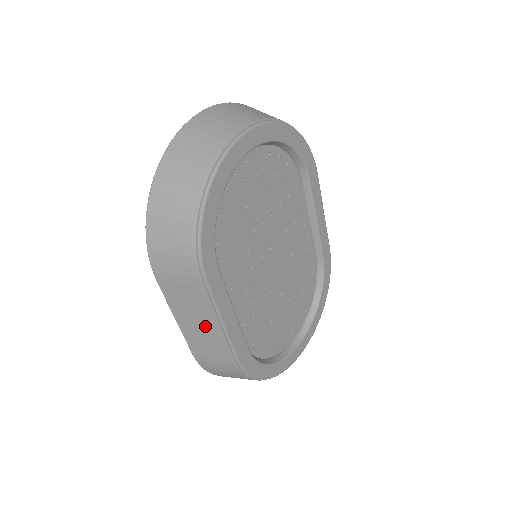
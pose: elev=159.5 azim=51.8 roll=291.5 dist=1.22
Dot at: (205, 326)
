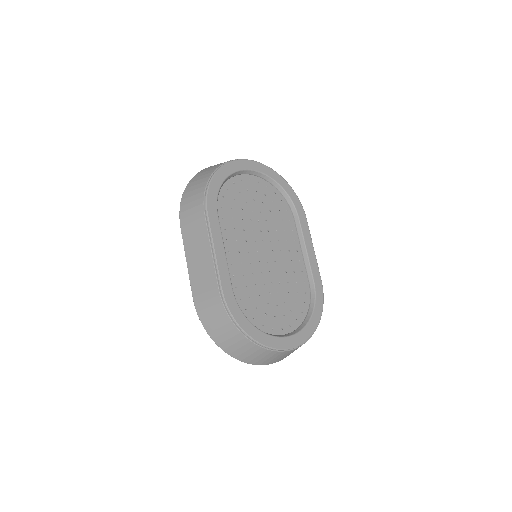
Dot at: (203, 257)
